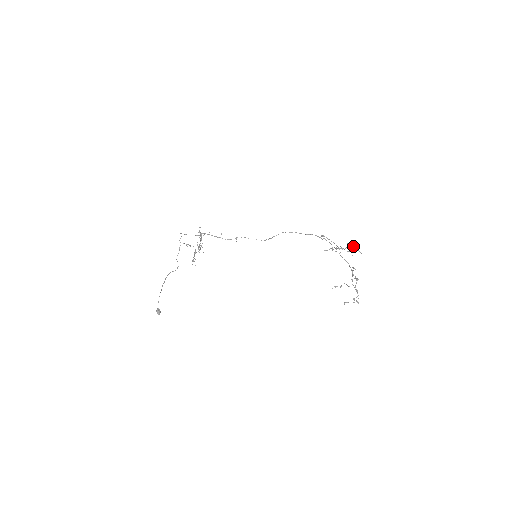
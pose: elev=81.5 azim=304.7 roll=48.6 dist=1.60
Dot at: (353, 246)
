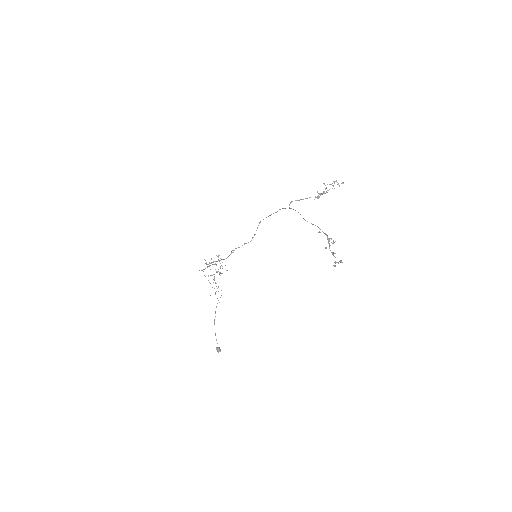
Dot at: occluded
